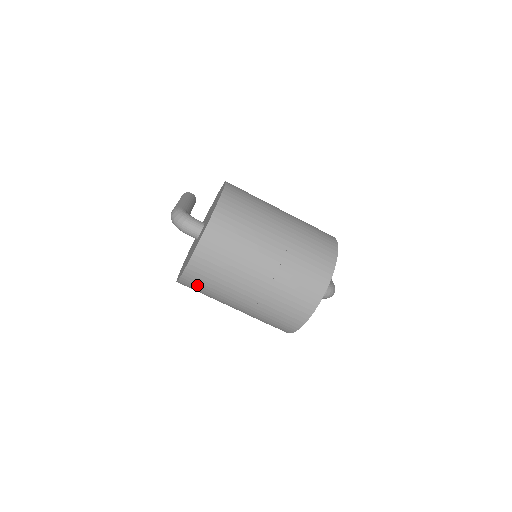
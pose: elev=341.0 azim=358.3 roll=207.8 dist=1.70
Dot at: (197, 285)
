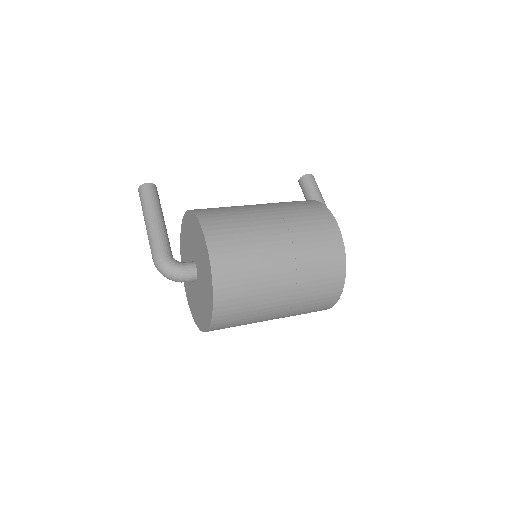
Dot at: occluded
